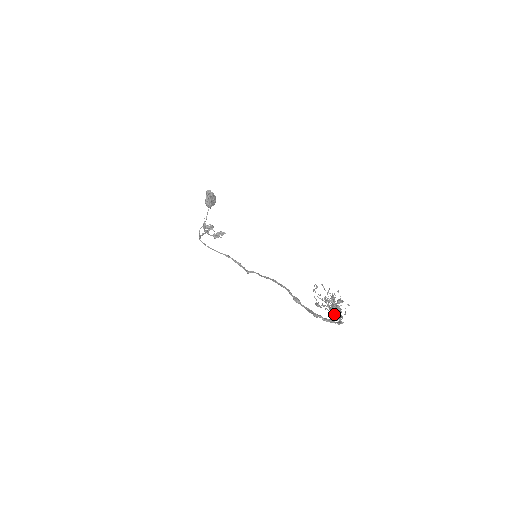
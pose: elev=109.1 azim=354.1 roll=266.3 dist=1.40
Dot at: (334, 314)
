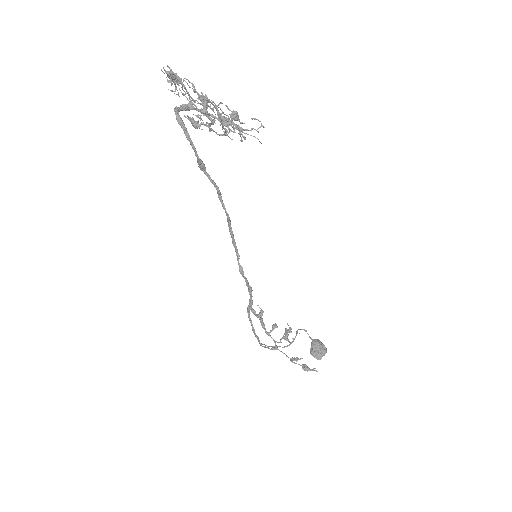
Dot at: (203, 108)
